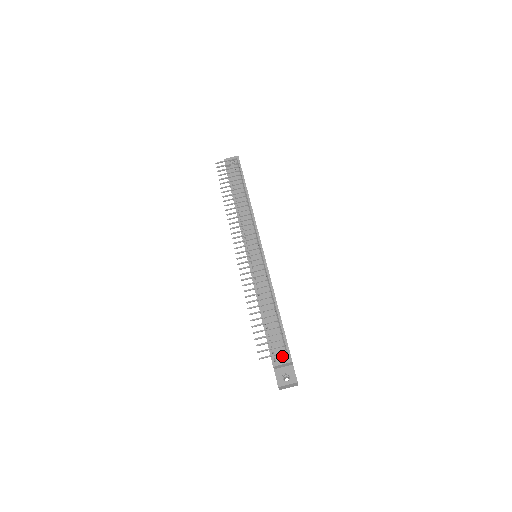
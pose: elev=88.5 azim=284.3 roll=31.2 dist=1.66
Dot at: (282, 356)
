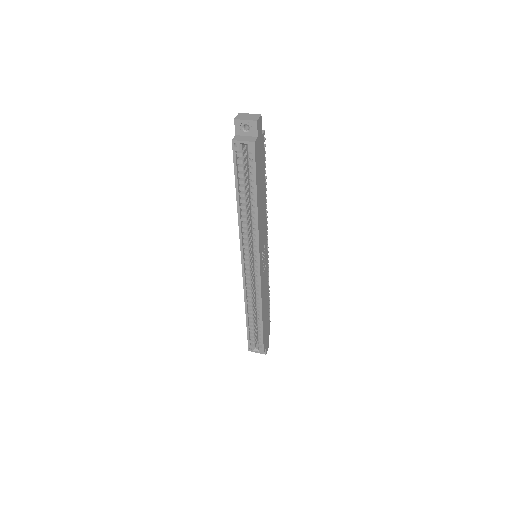
Dot at: occluded
